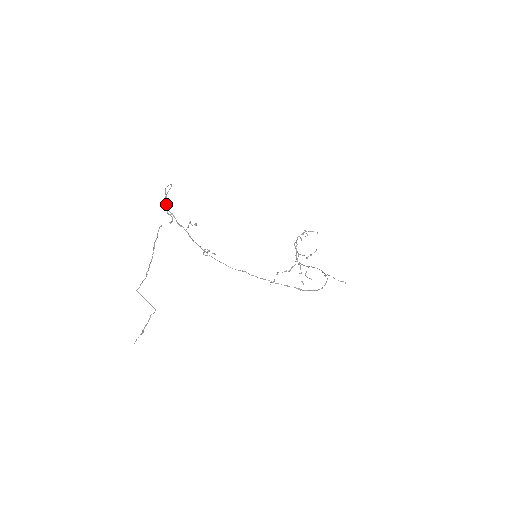
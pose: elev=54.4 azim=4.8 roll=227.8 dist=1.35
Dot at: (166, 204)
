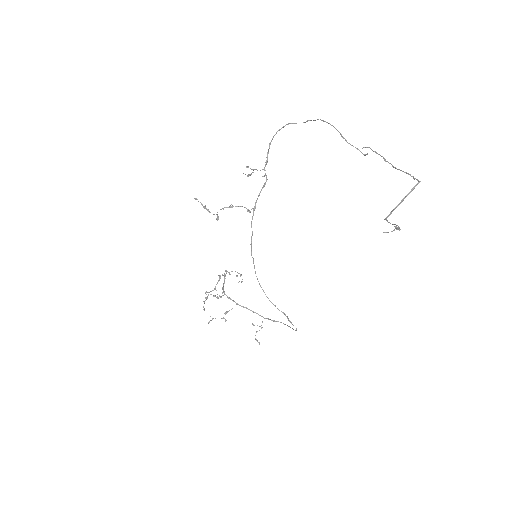
Dot at: (341, 134)
